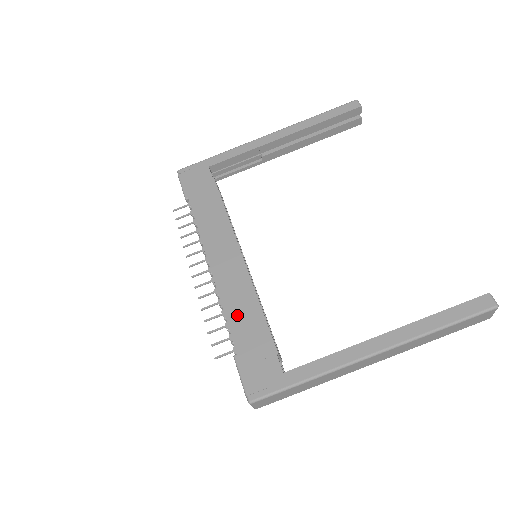
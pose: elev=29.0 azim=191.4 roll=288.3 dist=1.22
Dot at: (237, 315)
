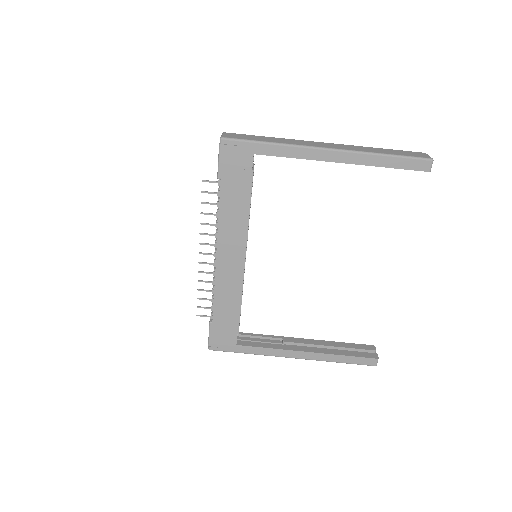
Dot at: (222, 301)
